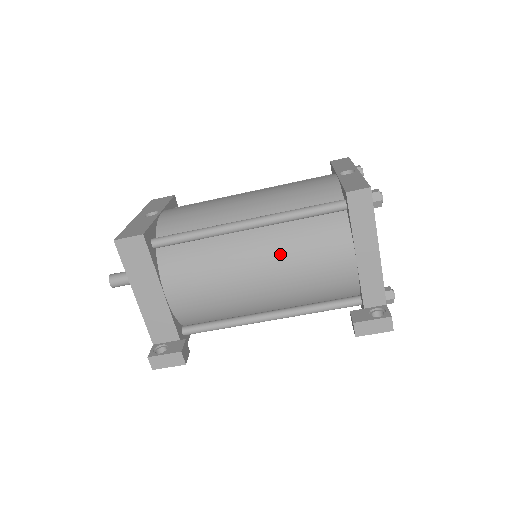
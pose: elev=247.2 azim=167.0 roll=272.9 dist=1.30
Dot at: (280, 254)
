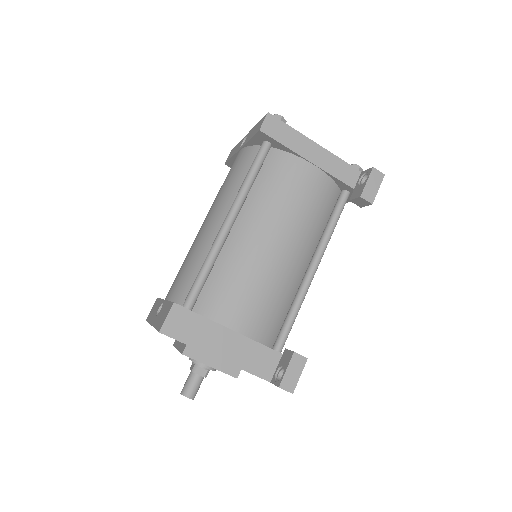
Dot at: (270, 214)
